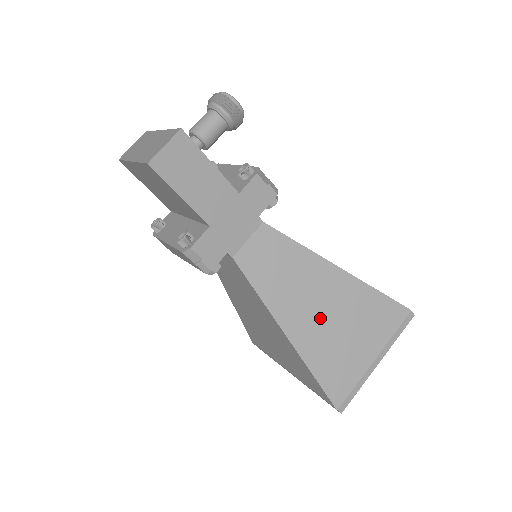
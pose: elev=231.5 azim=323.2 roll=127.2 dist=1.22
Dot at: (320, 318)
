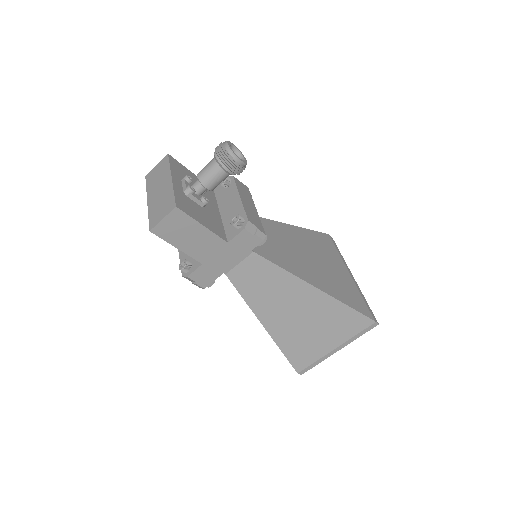
Dot at: (293, 319)
